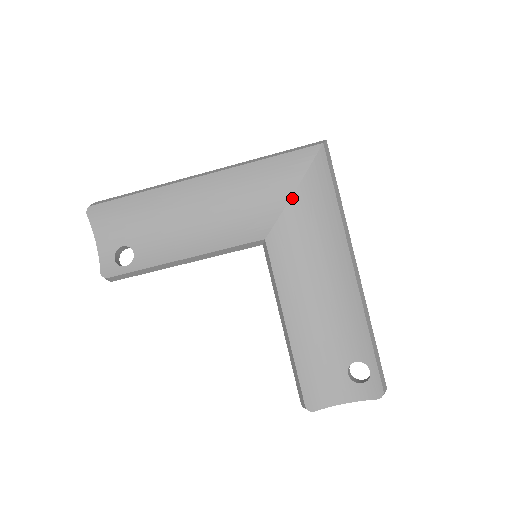
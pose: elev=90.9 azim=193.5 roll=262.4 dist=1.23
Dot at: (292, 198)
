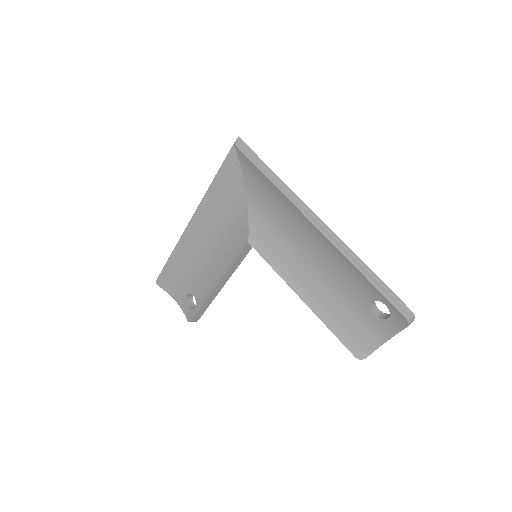
Dot at: (247, 198)
